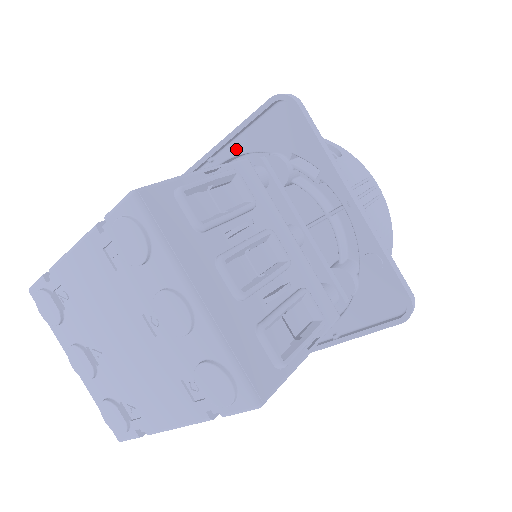
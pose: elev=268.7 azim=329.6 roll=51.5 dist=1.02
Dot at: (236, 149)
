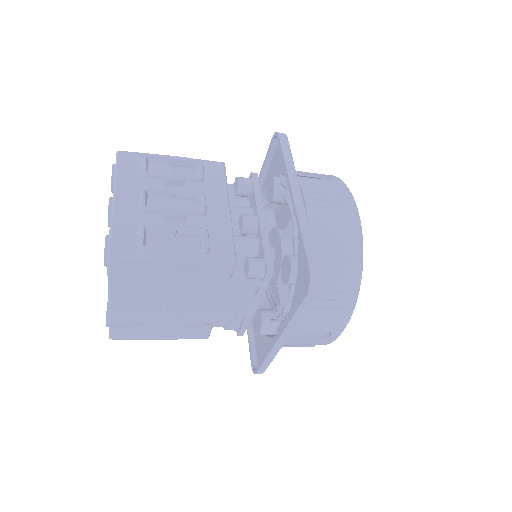
Dot at: (266, 182)
